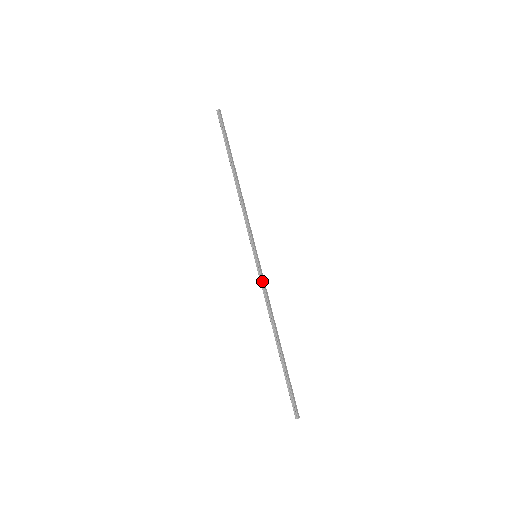
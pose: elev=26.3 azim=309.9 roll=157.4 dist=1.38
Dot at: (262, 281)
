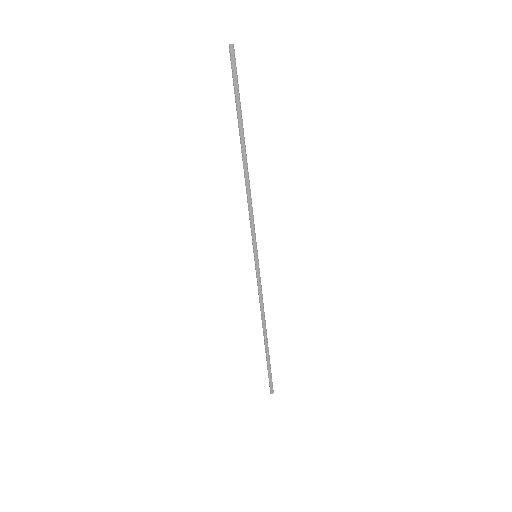
Dot at: (257, 283)
